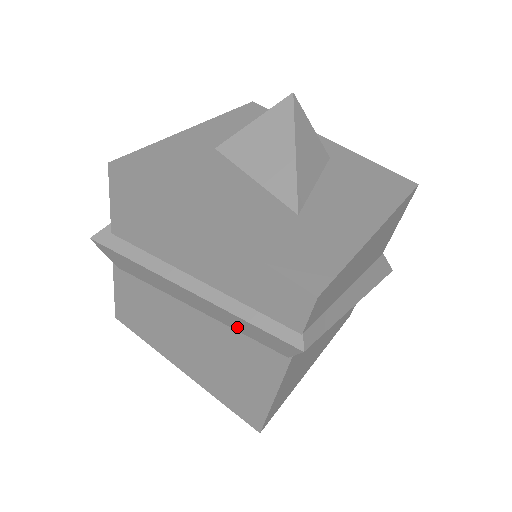
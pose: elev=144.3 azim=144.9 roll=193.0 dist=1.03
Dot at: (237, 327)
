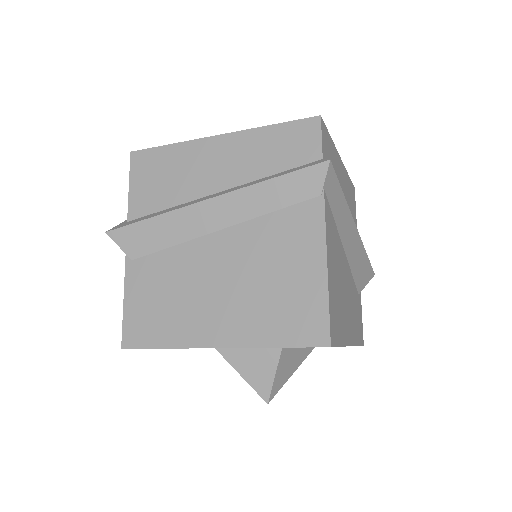
Dot at: (267, 205)
